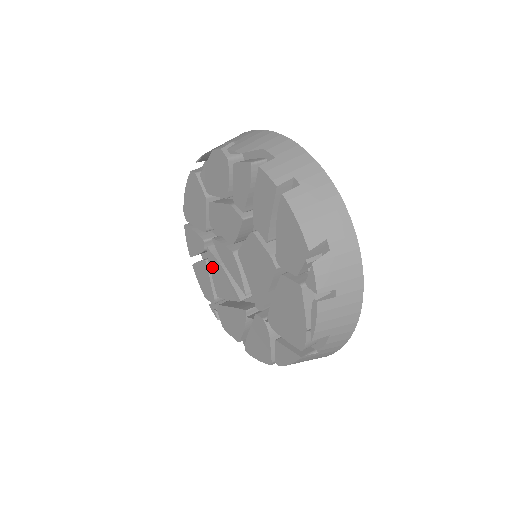
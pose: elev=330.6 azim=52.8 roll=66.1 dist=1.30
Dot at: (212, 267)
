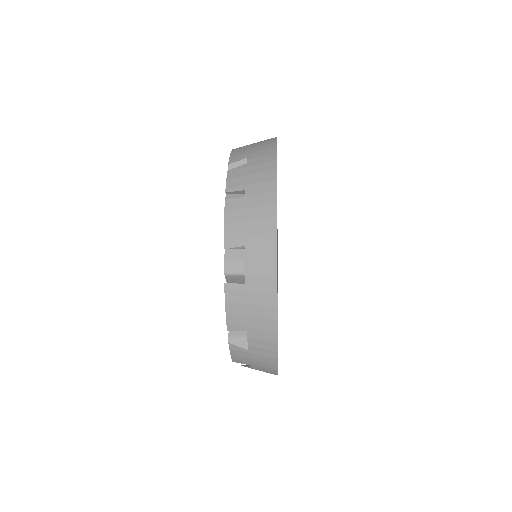
Dot at: occluded
